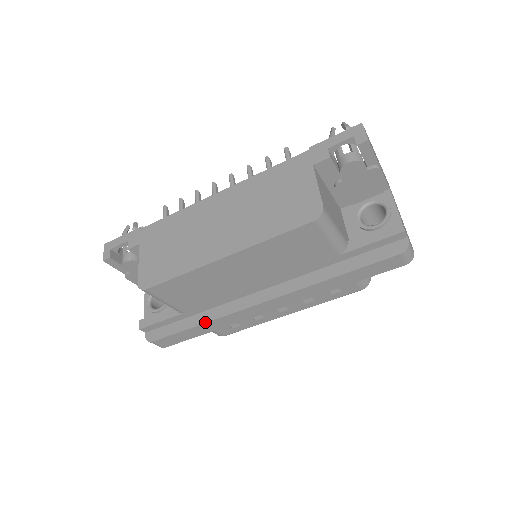
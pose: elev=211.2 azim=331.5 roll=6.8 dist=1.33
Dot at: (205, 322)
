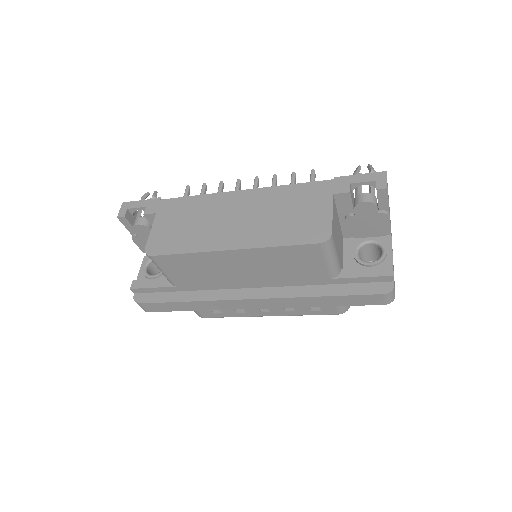
Dot at: (193, 300)
